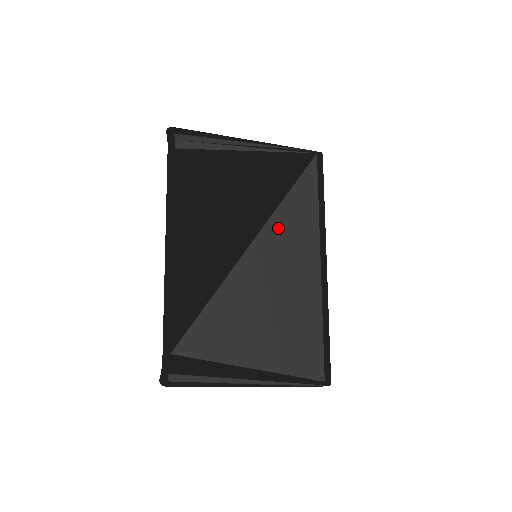
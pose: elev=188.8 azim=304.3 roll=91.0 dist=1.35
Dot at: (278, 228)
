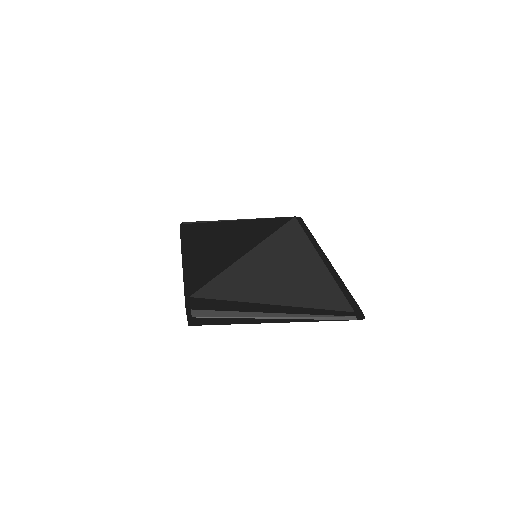
Dot at: (272, 244)
